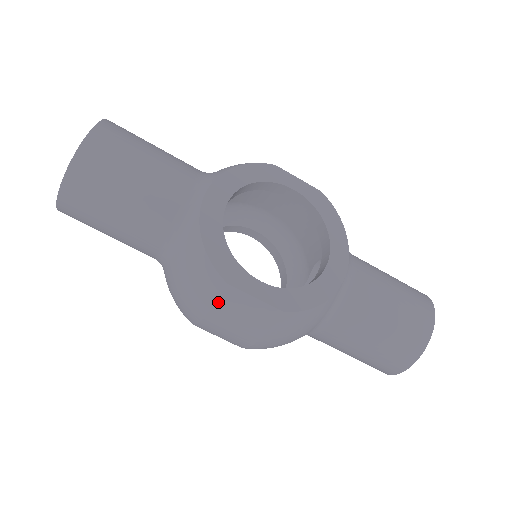
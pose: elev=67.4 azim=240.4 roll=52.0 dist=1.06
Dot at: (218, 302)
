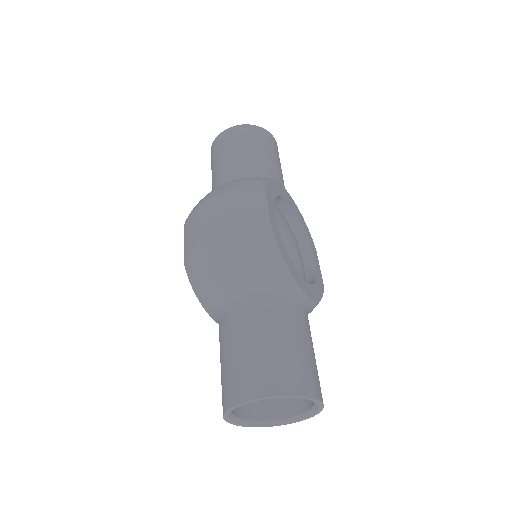
Dot at: (246, 190)
